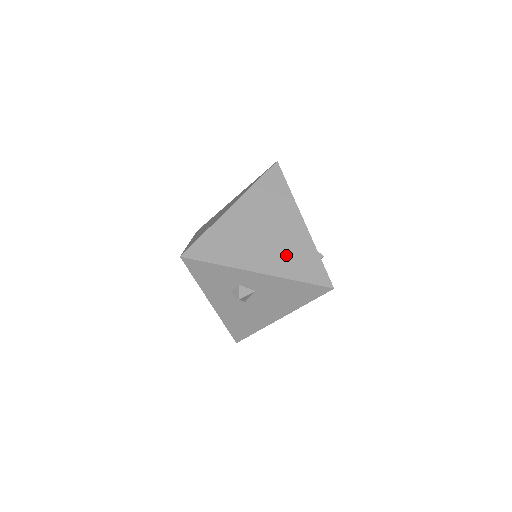
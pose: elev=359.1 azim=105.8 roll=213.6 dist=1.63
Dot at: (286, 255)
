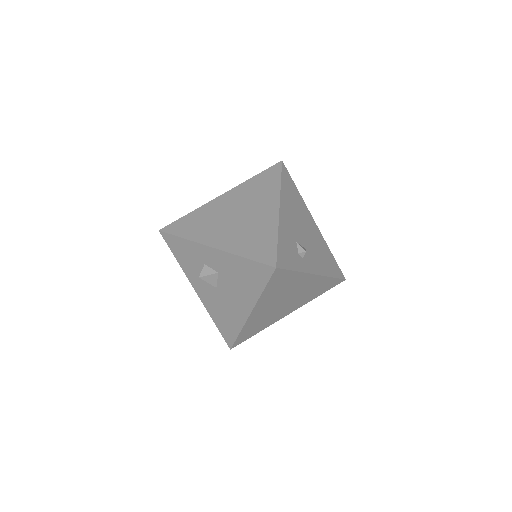
Dot at: (245, 235)
